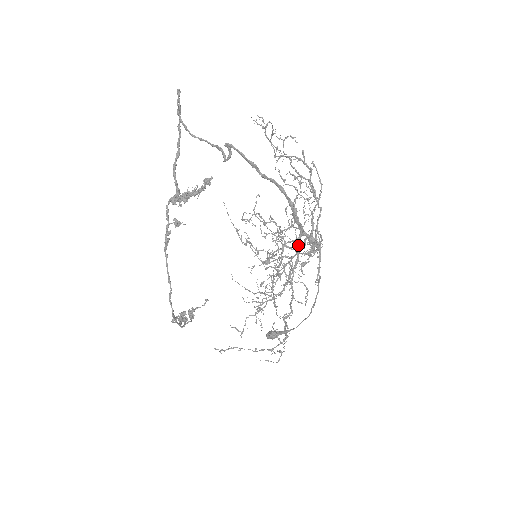
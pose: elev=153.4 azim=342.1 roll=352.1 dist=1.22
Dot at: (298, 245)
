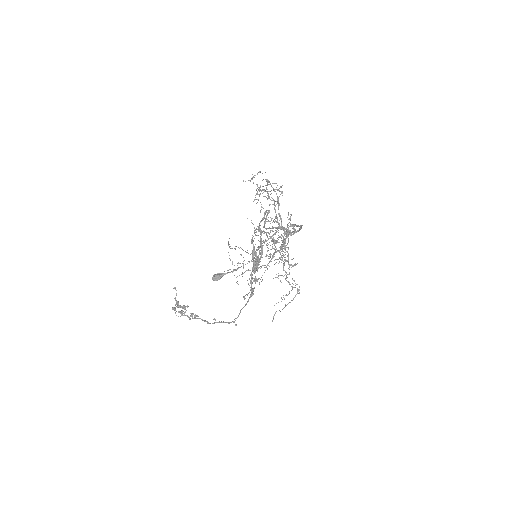
Dot at: occluded
